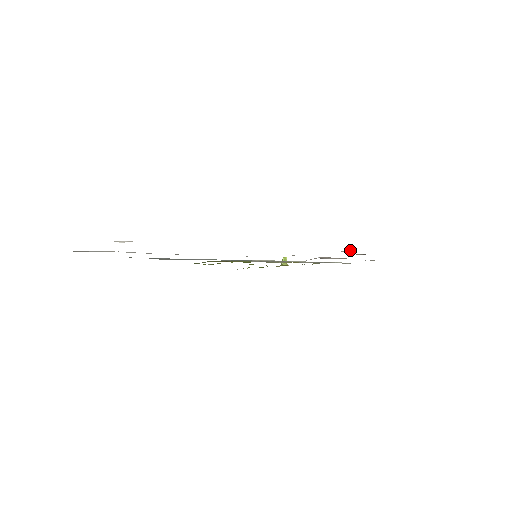
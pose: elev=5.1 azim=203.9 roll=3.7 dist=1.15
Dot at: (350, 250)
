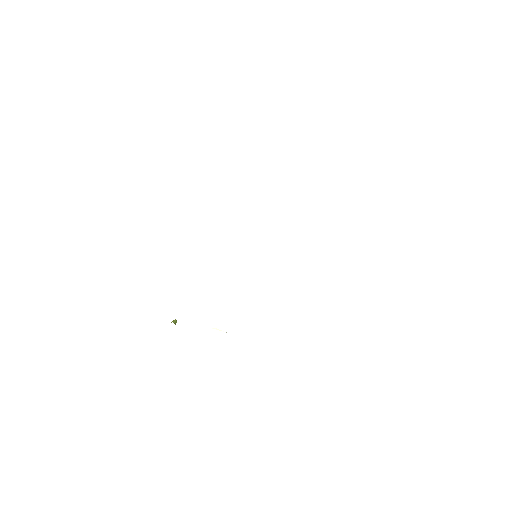
Dot at: occluded
